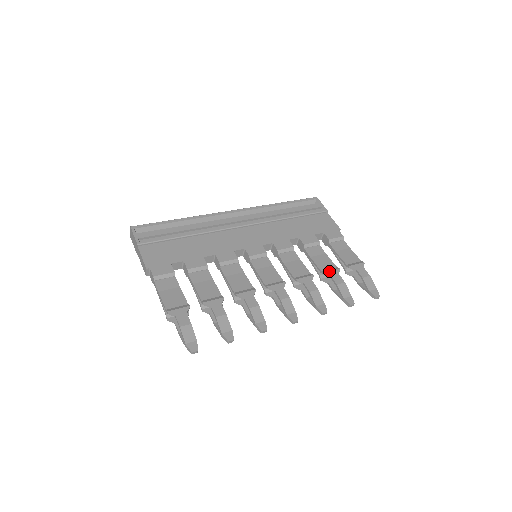
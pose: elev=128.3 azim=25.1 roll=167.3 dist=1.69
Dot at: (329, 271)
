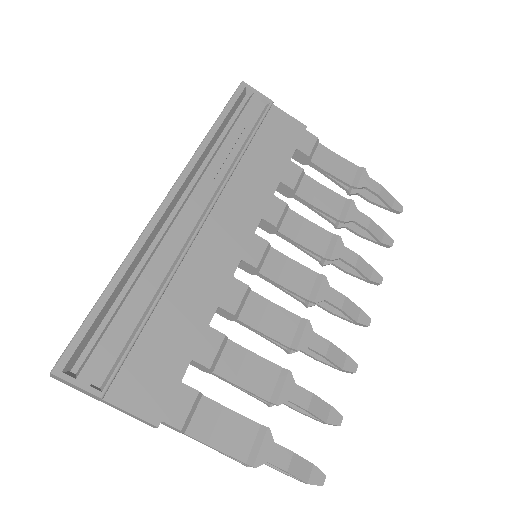
Dot at: (347, 214)
